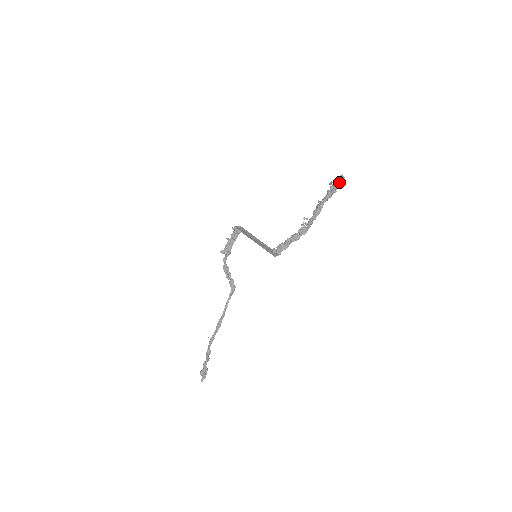
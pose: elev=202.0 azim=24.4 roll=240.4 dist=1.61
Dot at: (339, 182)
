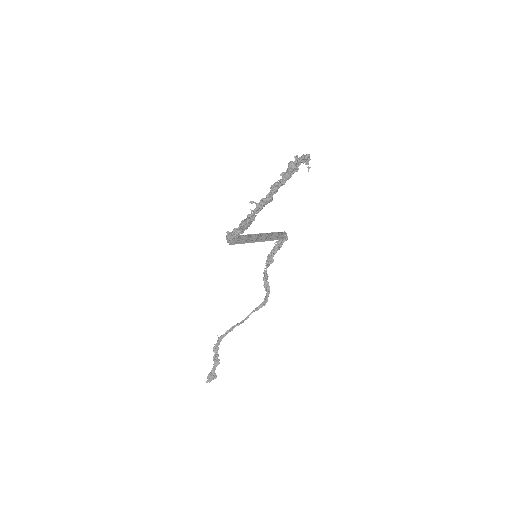
Dot at: (305, 164)
